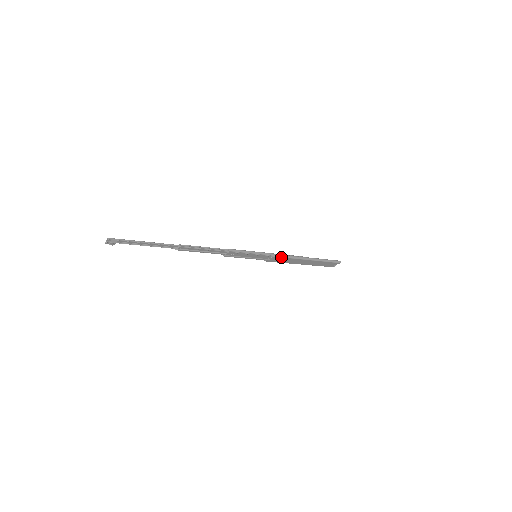
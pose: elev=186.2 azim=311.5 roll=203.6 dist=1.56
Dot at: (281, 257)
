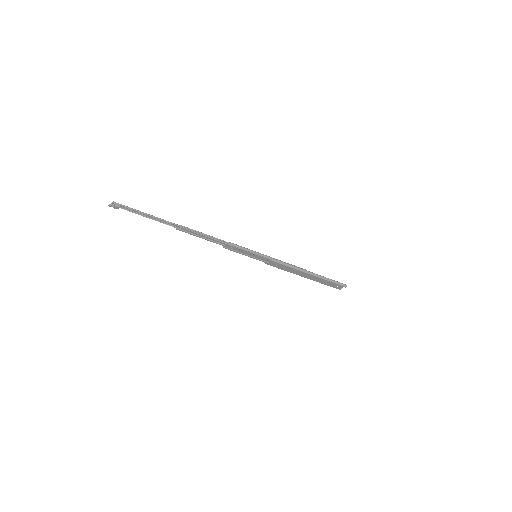
Dot at: (281, 264)
